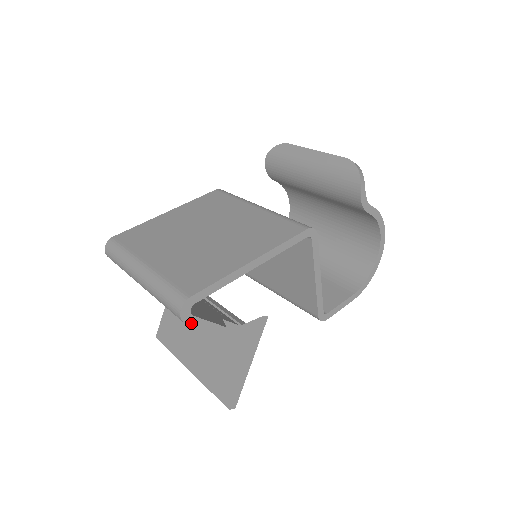
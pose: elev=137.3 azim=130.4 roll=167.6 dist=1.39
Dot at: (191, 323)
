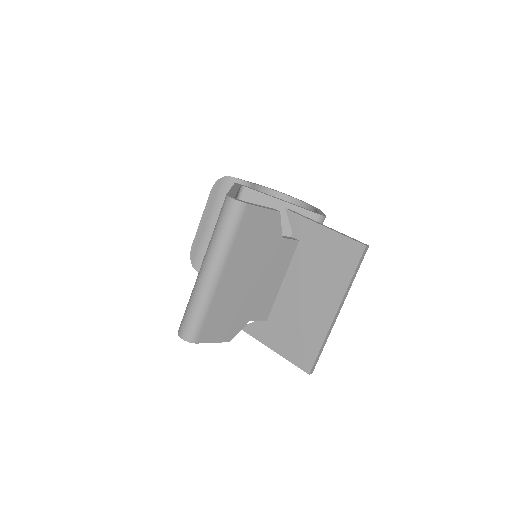
Dot at: (250, 204)
